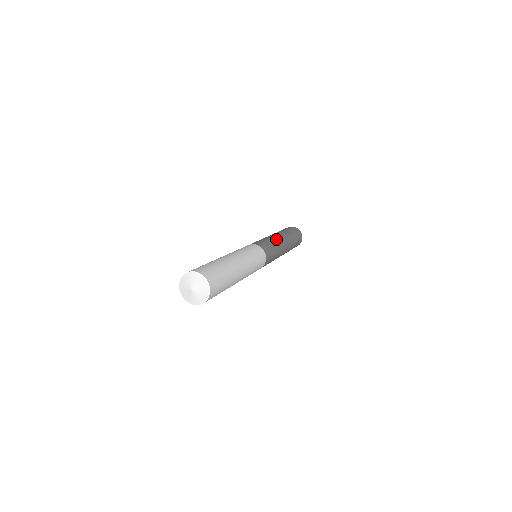
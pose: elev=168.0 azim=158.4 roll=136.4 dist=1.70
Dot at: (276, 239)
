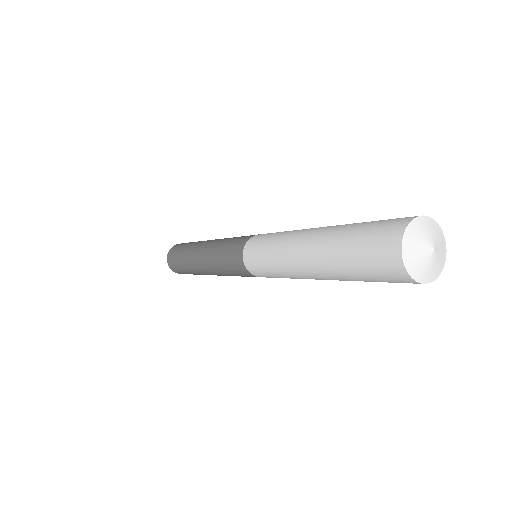
Dot at: occluded
